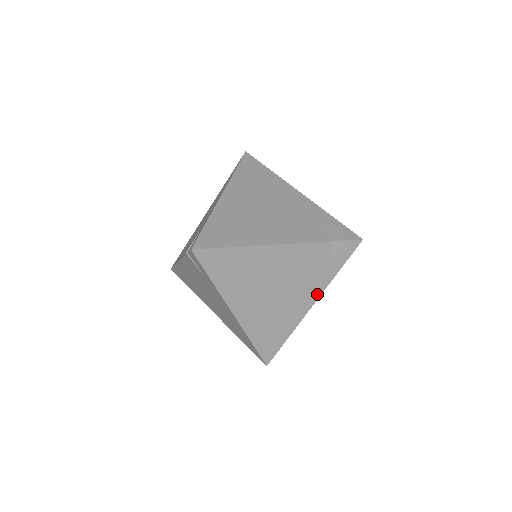
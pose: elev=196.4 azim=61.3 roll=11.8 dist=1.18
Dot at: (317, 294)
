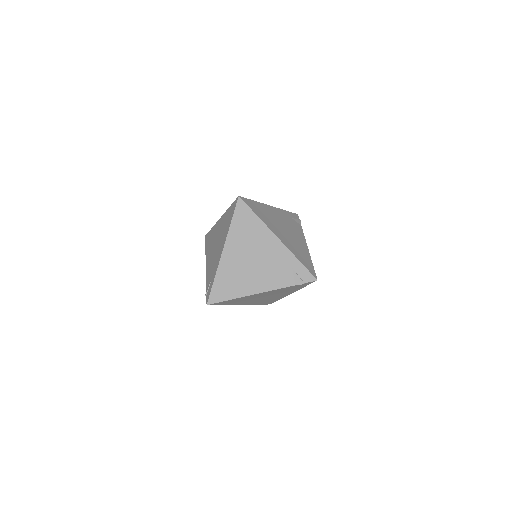
Dot at: (293, 292)
